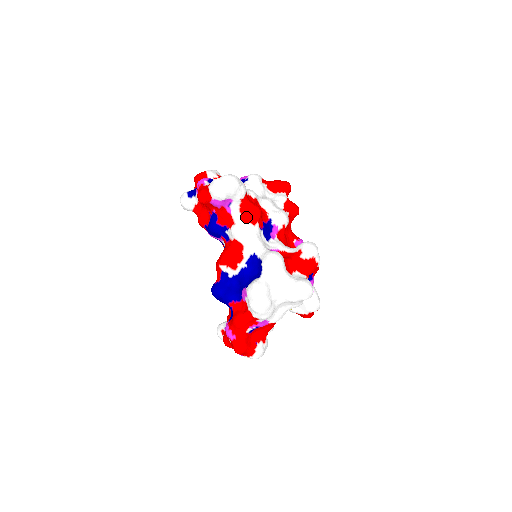
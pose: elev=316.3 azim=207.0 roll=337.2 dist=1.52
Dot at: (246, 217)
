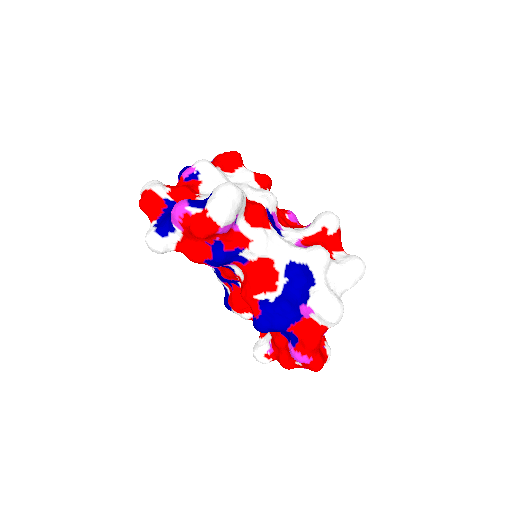
Dot at: (257, 225)
